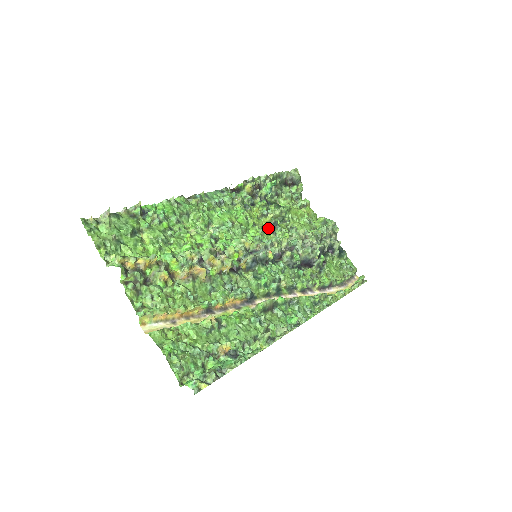
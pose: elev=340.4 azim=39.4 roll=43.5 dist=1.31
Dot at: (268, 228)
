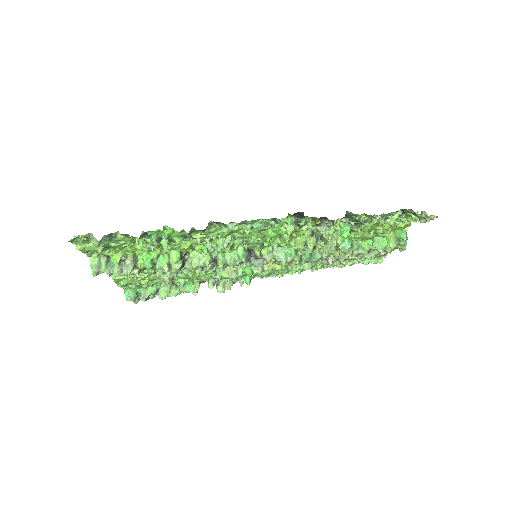
Dot at: (299, 245)
